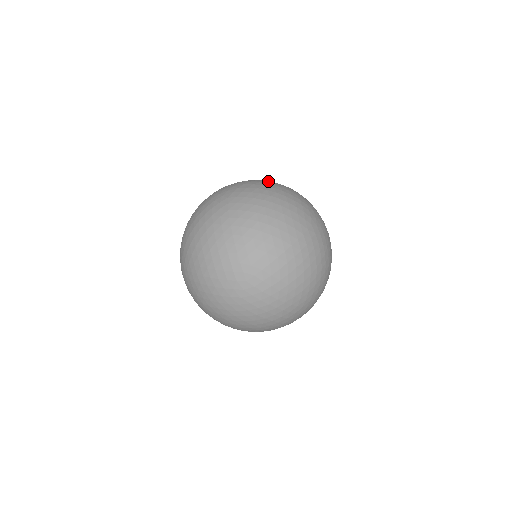
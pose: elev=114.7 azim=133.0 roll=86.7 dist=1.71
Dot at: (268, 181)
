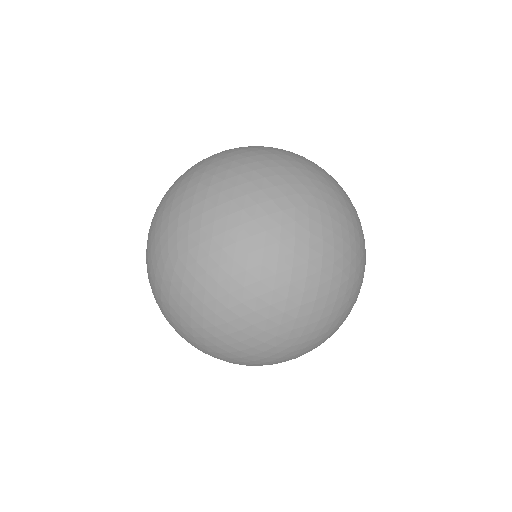
Dot at: (201, 176)
